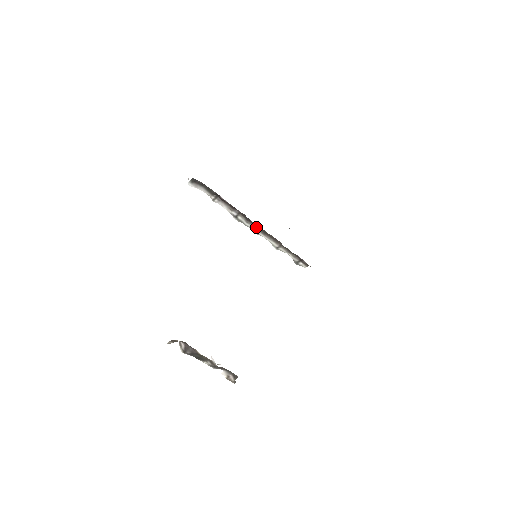
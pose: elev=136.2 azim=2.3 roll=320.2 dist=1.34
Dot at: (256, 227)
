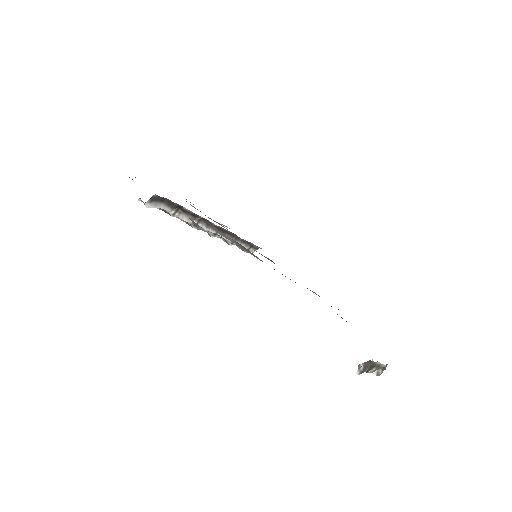
Dot at: occluded
